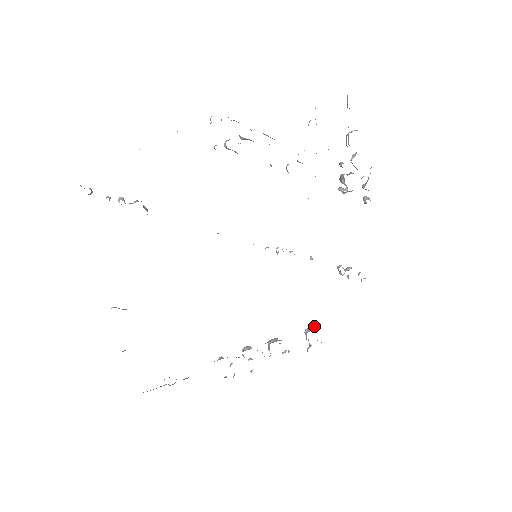
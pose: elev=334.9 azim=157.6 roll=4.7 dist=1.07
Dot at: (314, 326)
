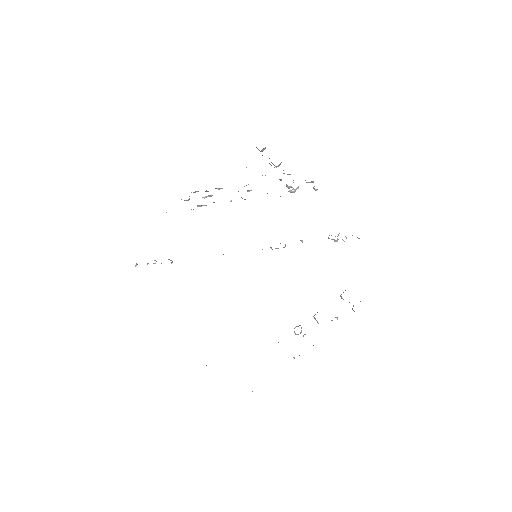
Dot at: occluded
